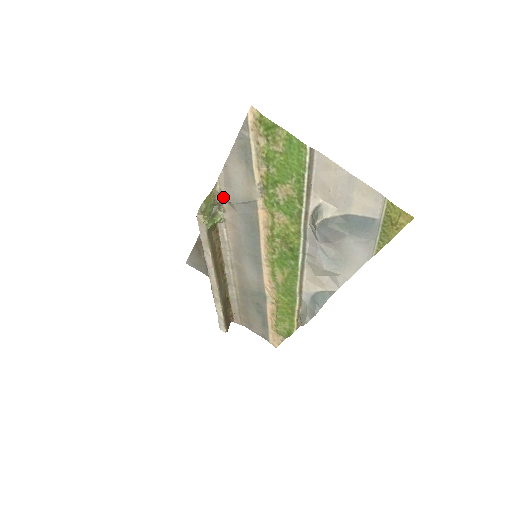
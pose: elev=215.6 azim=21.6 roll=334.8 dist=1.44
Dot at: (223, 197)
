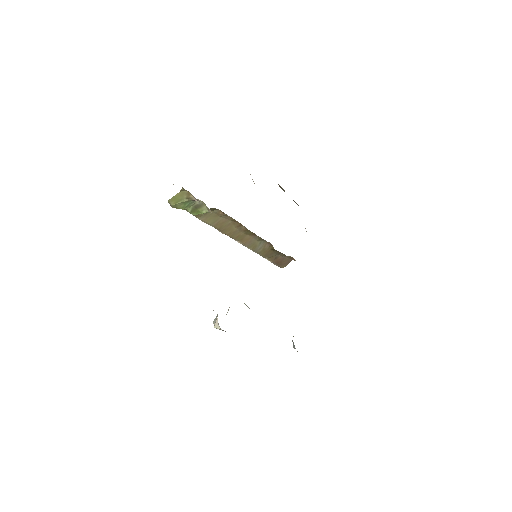
Dot at: (197, 199)
